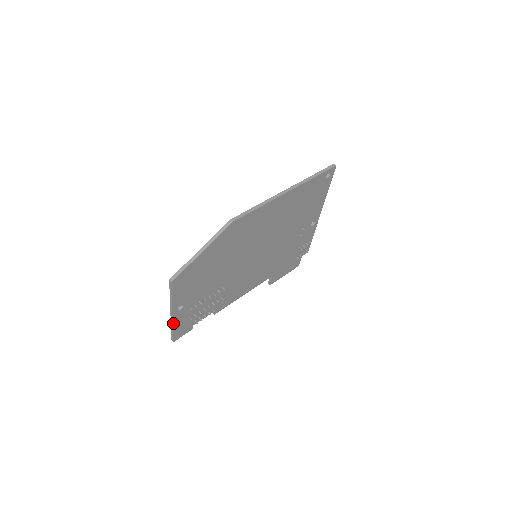
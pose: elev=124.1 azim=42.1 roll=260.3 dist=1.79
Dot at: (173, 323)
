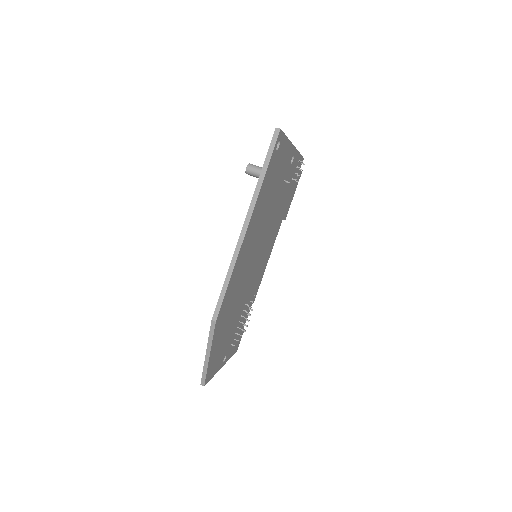
Dot at: occluded
